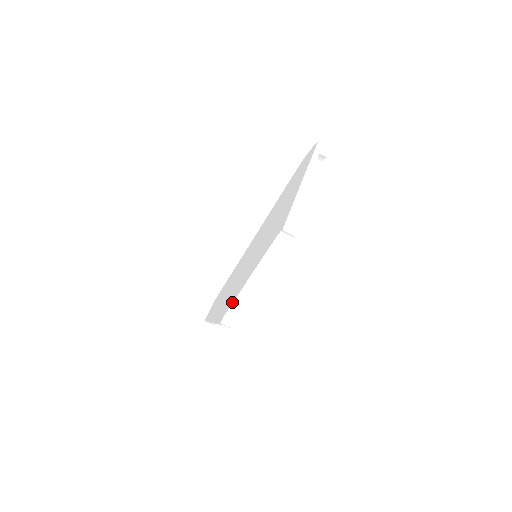
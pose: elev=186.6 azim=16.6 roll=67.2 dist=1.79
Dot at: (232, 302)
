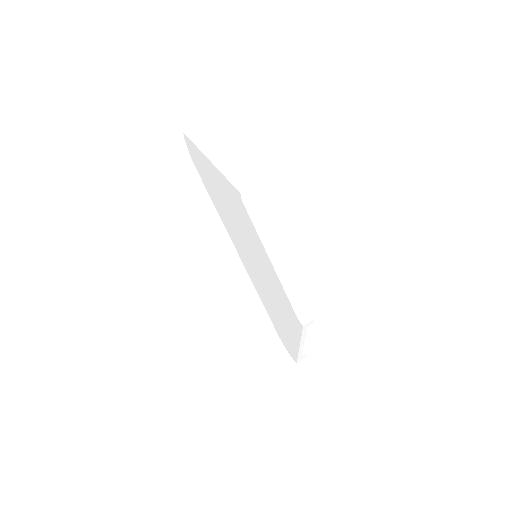
Dot at: (287, 299)
